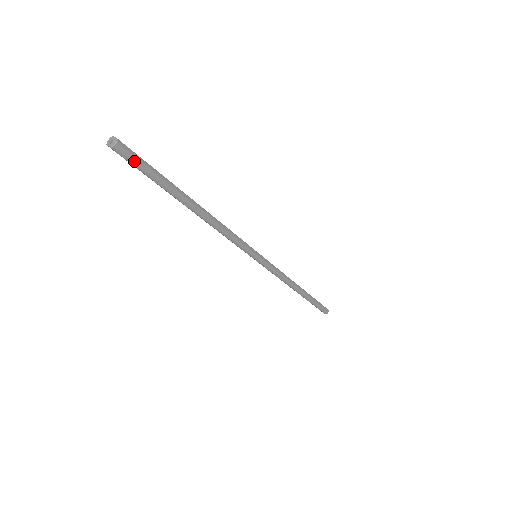
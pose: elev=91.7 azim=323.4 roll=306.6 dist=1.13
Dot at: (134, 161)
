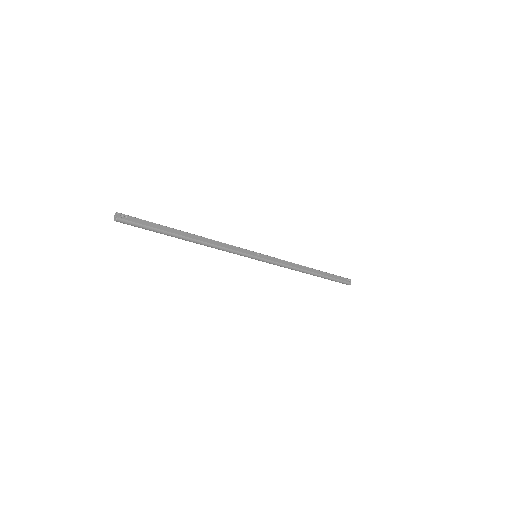
Dot at: (132, 225)
